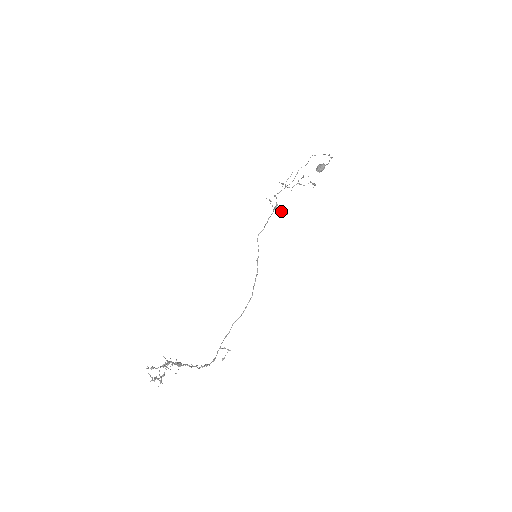
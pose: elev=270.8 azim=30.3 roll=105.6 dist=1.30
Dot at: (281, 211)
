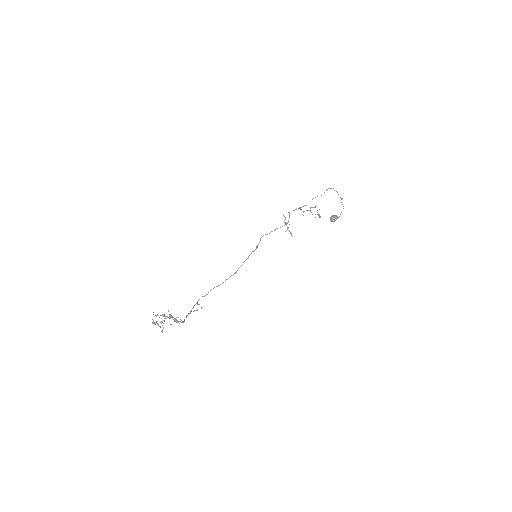
Dot at: occluded
